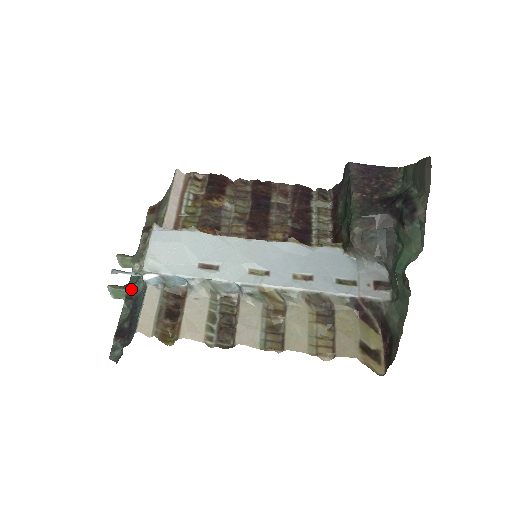
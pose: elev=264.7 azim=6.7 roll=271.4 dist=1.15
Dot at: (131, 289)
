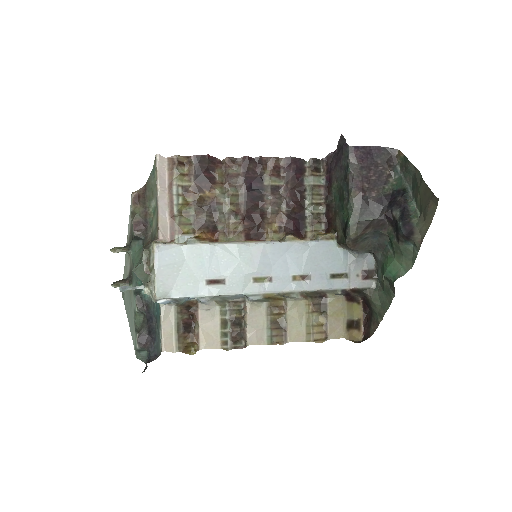
Dot at: (140, 296)
